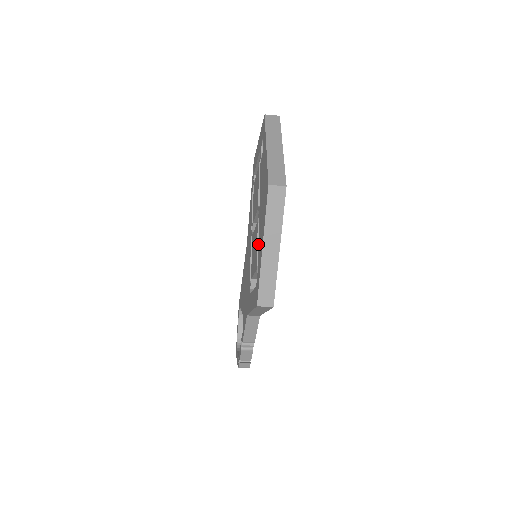
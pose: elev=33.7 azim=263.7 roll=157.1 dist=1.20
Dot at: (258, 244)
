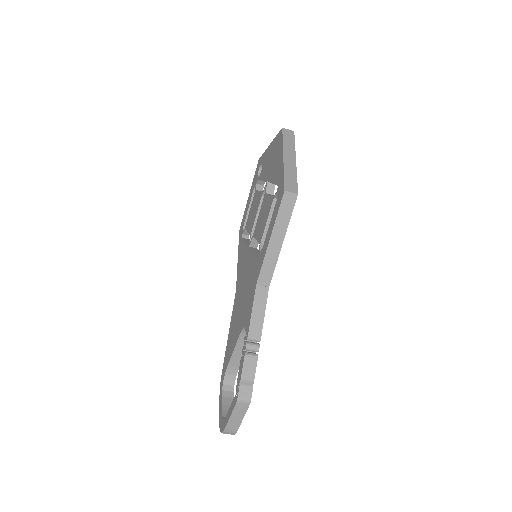
Dot at: (270, 195)
